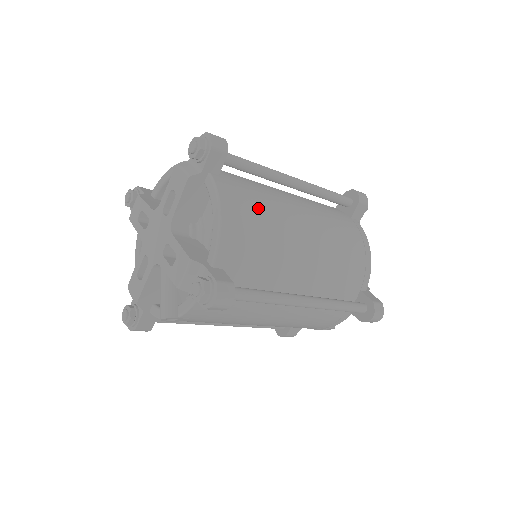
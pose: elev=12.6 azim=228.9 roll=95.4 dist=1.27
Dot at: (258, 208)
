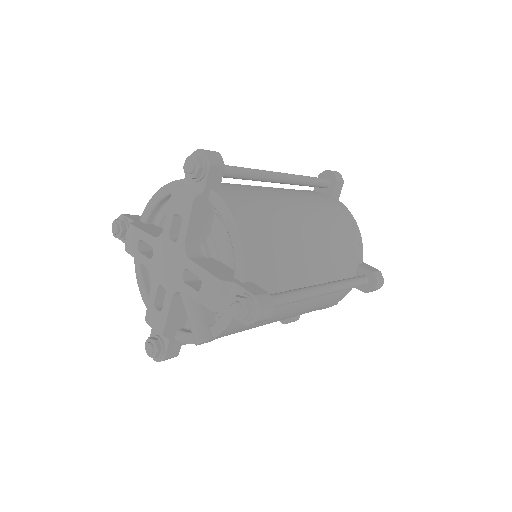
Dot at: (263, 213)
